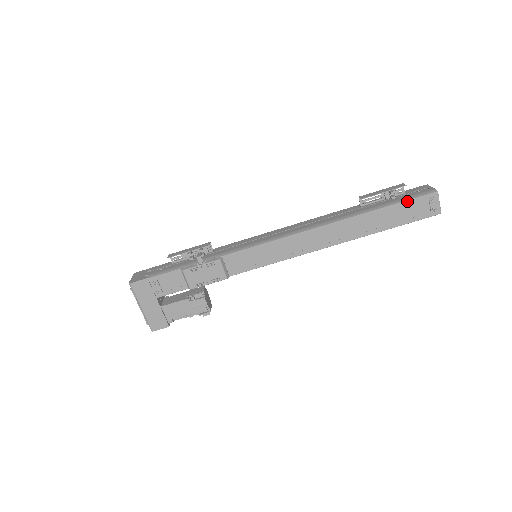
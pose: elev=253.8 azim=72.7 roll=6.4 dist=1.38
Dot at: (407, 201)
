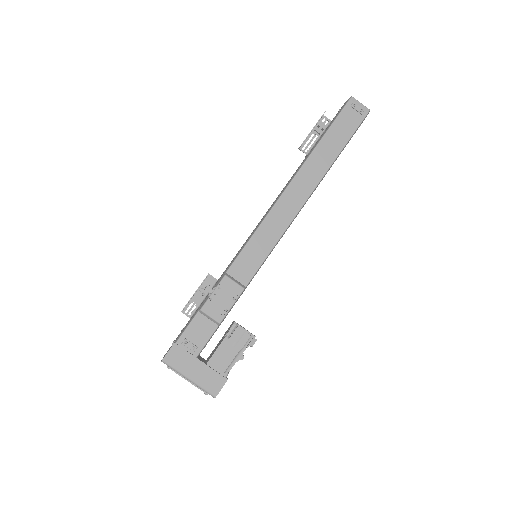
Dot at: (336, 119)
